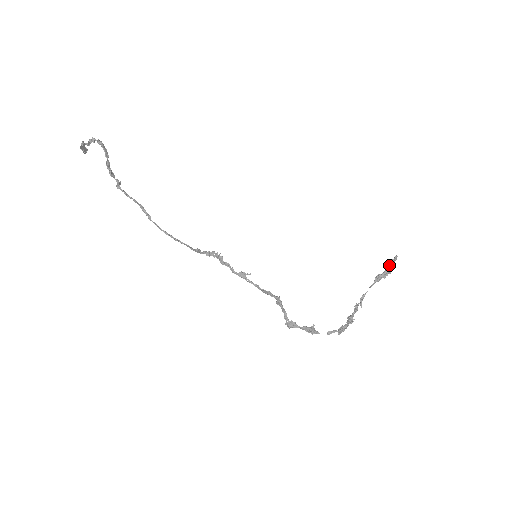
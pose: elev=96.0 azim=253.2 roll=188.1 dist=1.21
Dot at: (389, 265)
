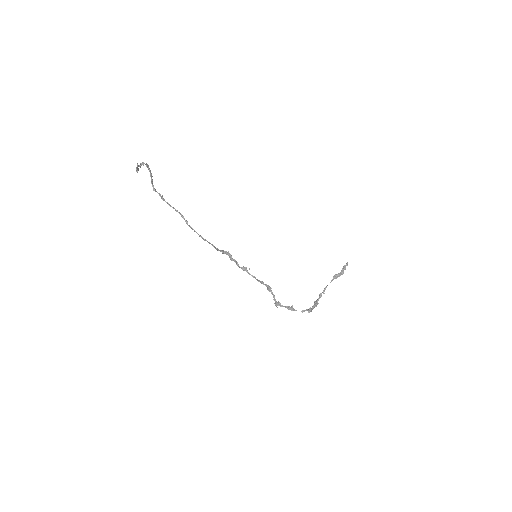
Dot at: (343, 269)
